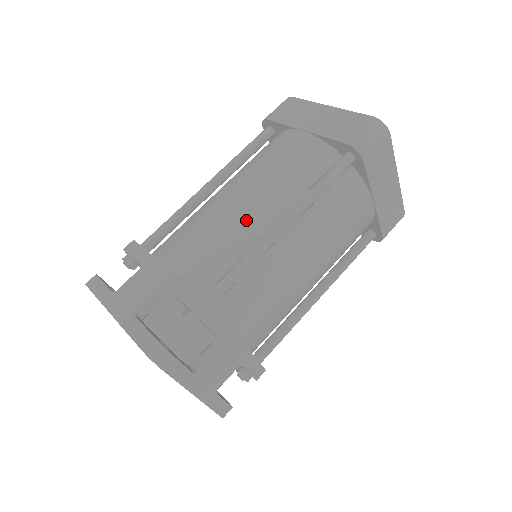
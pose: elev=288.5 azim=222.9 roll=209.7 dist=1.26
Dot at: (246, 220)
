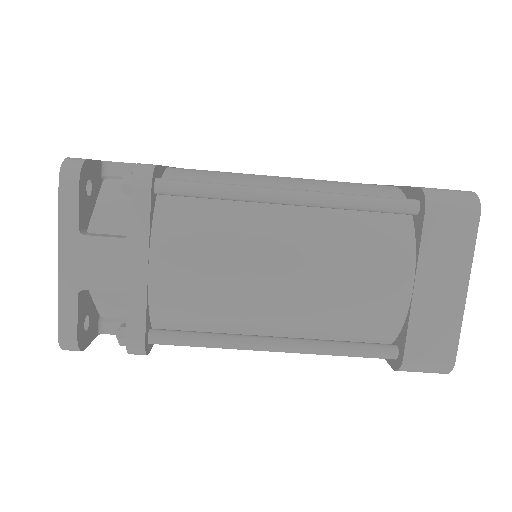
Dot at: (257, 310)
